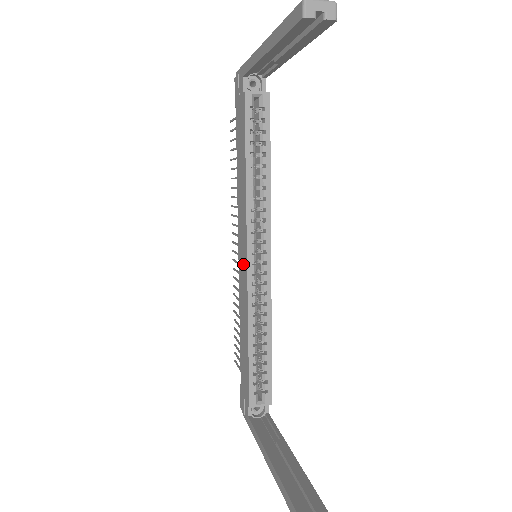
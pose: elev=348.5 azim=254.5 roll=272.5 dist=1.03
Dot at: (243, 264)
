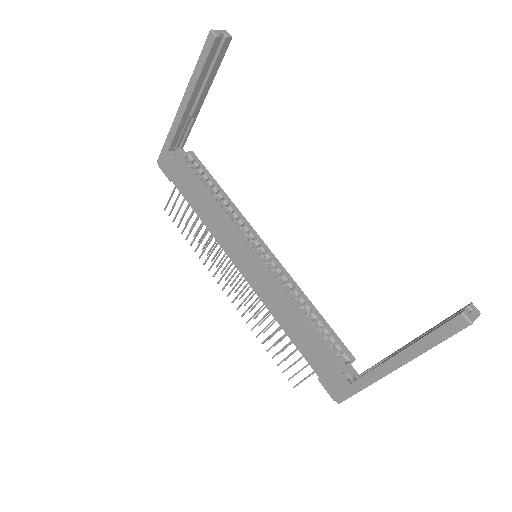
Dot at: (251, 266)
